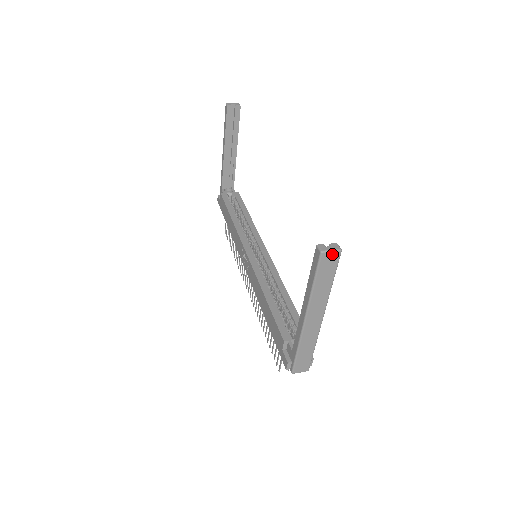
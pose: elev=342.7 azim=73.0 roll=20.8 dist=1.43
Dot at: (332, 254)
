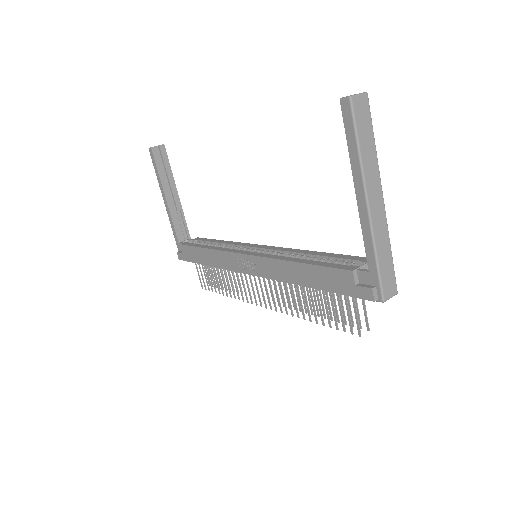
Dot at: (361, 99)
